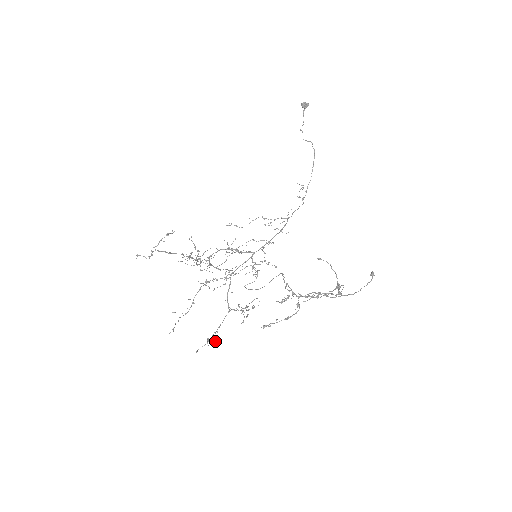
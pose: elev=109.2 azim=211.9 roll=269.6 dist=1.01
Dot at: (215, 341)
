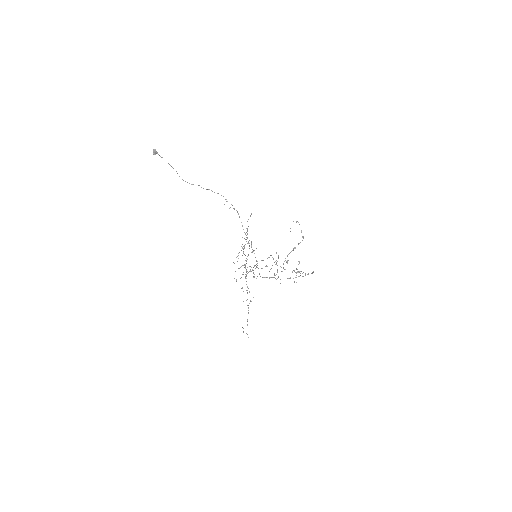
Dot at: (277, 261)
